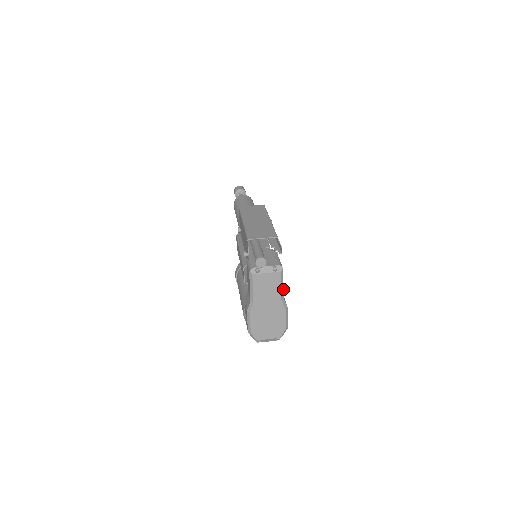
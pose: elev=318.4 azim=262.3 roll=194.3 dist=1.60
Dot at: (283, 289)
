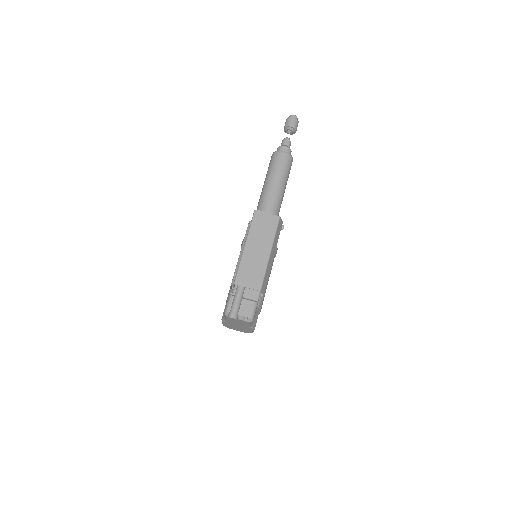
Dot at: occluded
